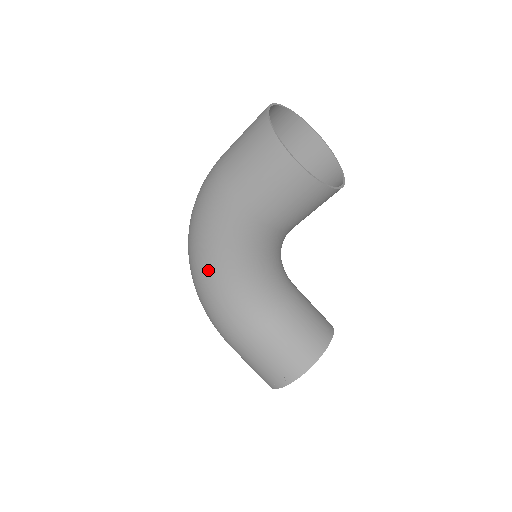
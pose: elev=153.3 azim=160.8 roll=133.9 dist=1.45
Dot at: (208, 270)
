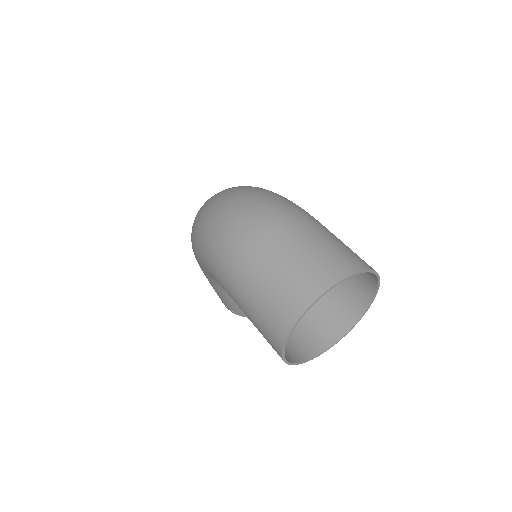
Dot at: (198, 259)
